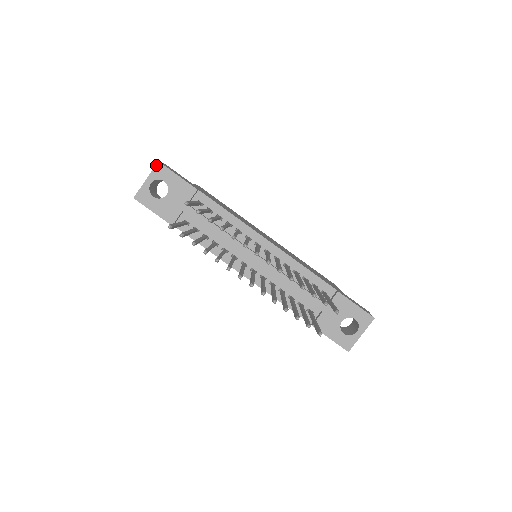
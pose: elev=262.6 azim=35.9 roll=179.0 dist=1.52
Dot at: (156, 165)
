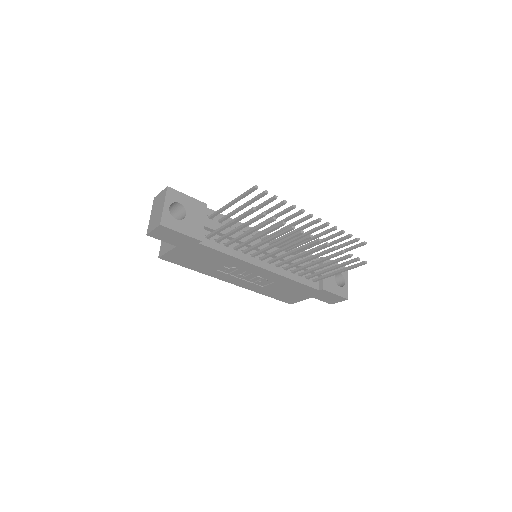
Dot at: (167, 190)
